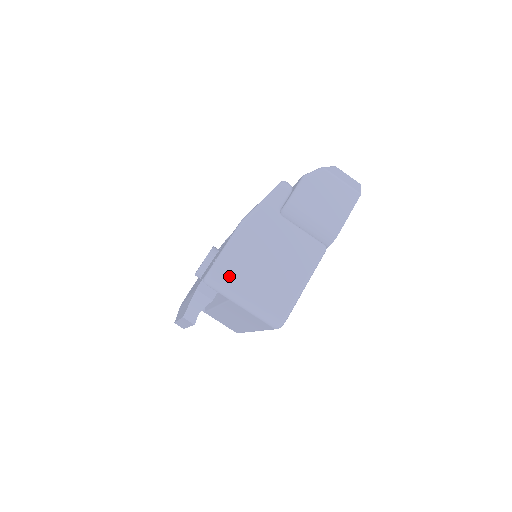
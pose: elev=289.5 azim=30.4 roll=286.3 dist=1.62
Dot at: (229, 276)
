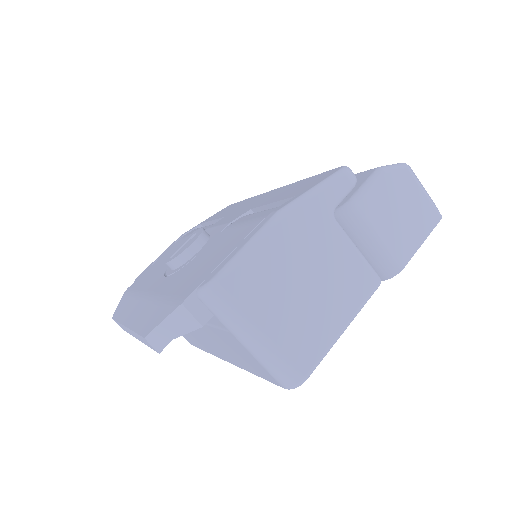
Dot at: (242, 296)
